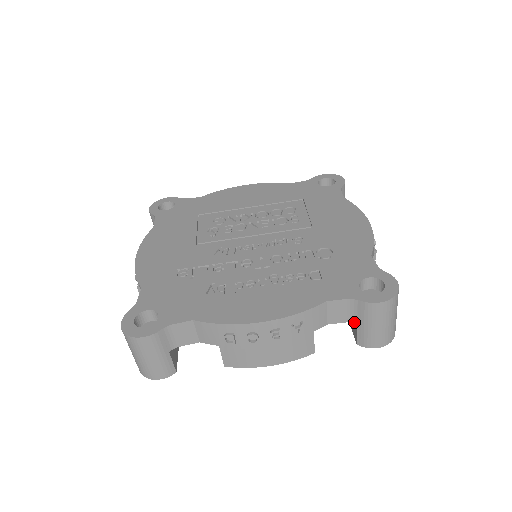
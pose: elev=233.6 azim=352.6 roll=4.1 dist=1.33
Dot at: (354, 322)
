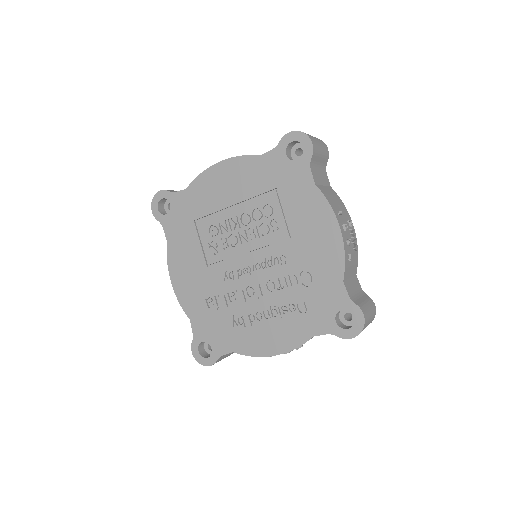
Dot at: occluded
